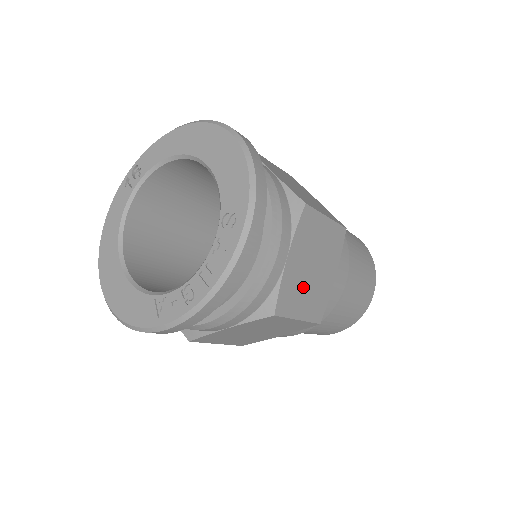
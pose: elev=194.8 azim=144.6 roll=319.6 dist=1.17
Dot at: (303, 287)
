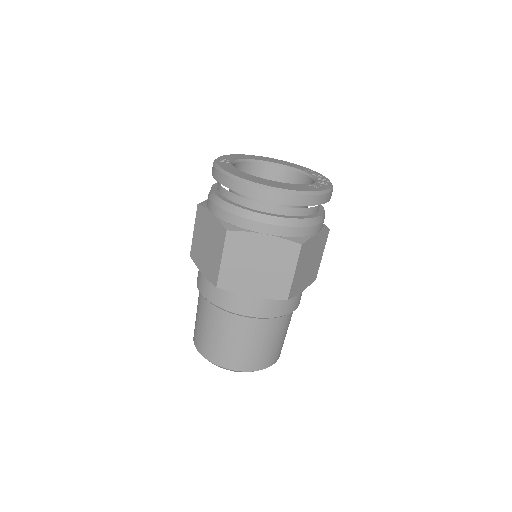
Dot at: occluded
